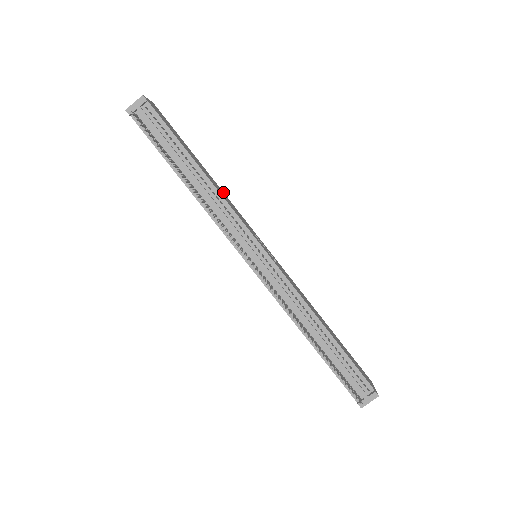
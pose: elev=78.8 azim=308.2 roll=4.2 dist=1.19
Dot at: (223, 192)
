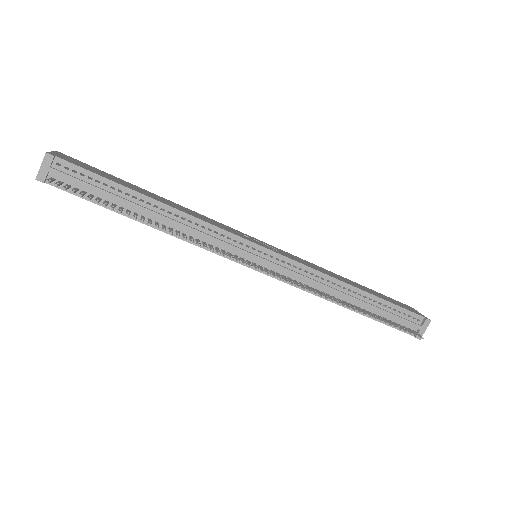
Dot at: (186, 208)
